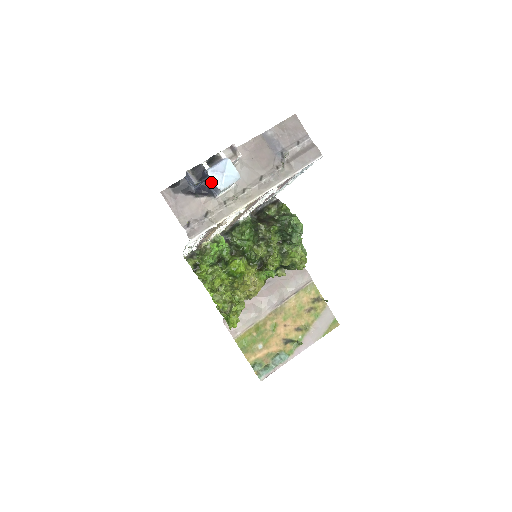
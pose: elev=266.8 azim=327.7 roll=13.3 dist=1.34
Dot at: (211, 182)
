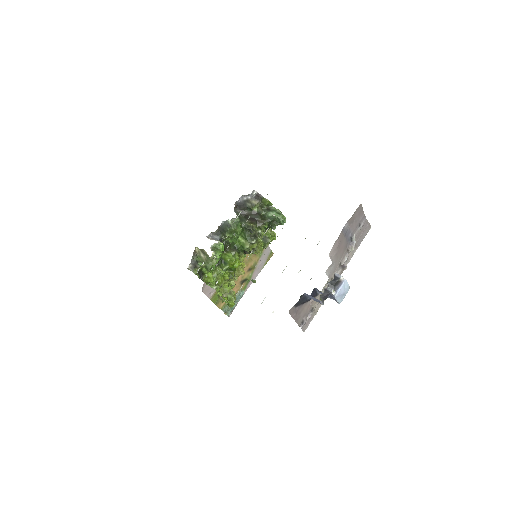
Dot at: occluded
